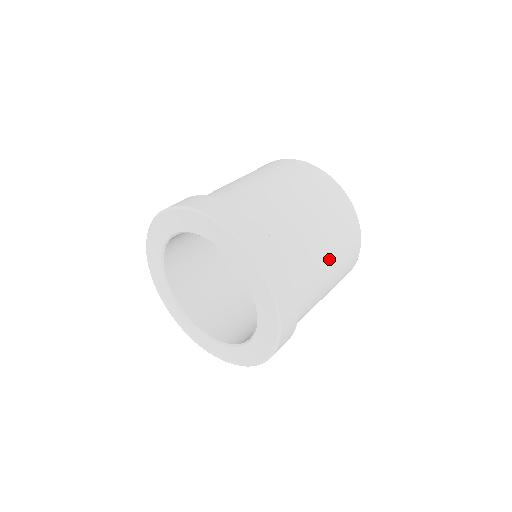
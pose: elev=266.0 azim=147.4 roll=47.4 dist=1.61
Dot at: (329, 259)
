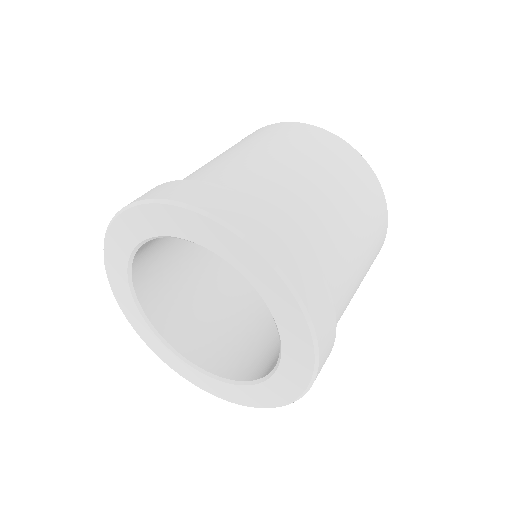
Dot at: (330, 192)
